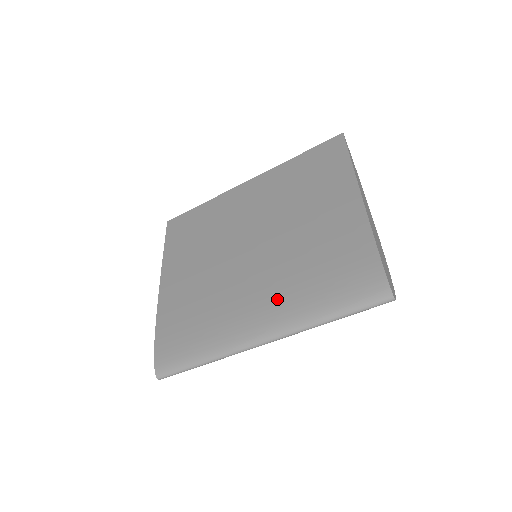
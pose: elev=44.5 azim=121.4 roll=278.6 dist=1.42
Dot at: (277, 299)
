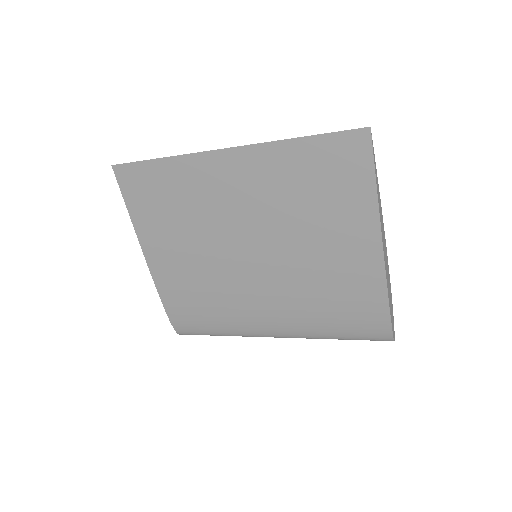
Dot at: (289, 318)
